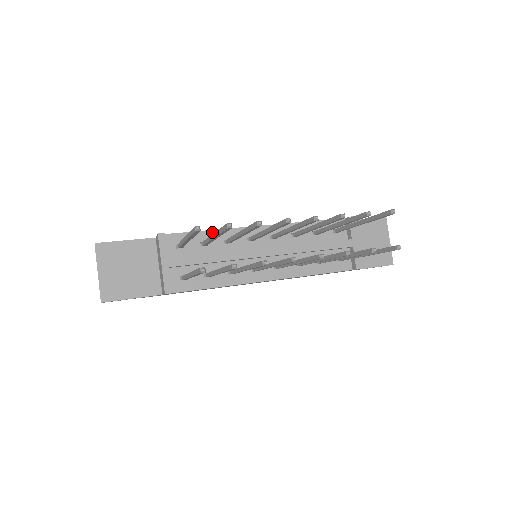
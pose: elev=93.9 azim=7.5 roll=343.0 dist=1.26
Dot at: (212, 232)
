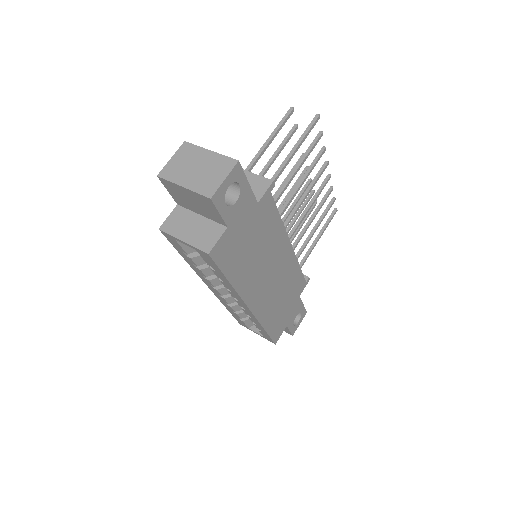
Dot at: occluded
